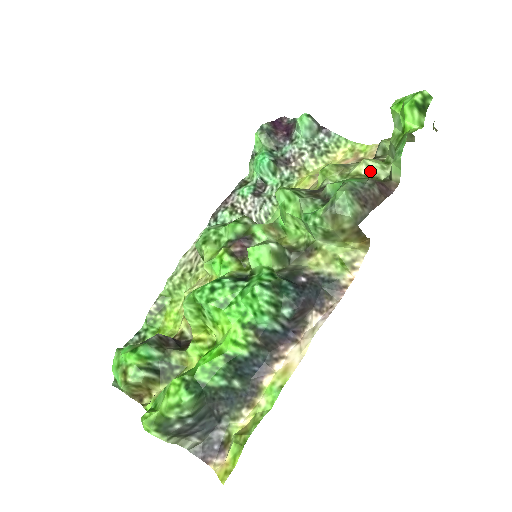
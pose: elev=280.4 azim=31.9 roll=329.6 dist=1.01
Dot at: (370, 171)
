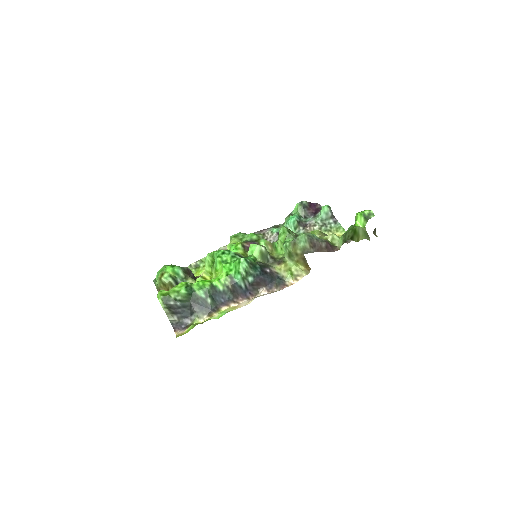
Dot at: (333, 240)
